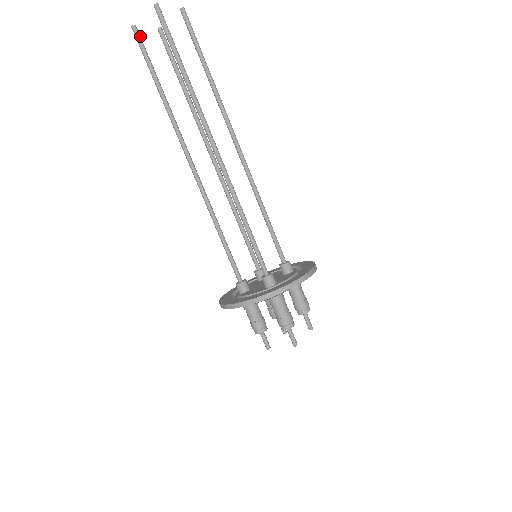
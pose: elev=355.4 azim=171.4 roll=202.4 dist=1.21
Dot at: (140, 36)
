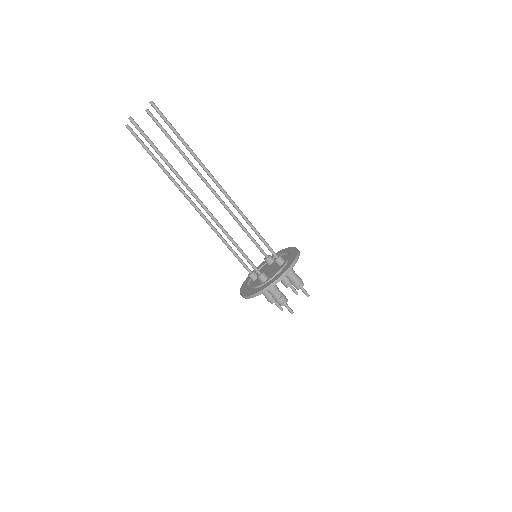
Dot at: (136, 124)
